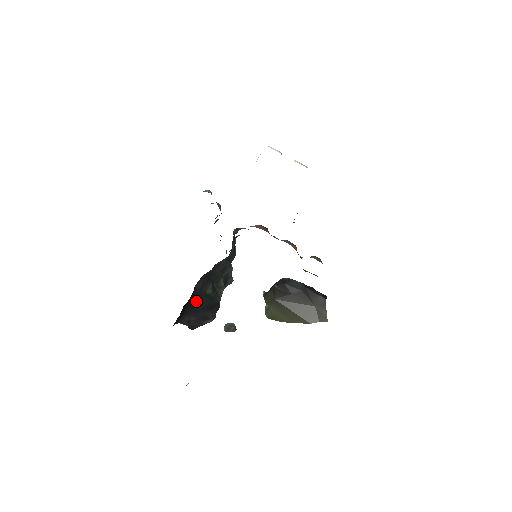
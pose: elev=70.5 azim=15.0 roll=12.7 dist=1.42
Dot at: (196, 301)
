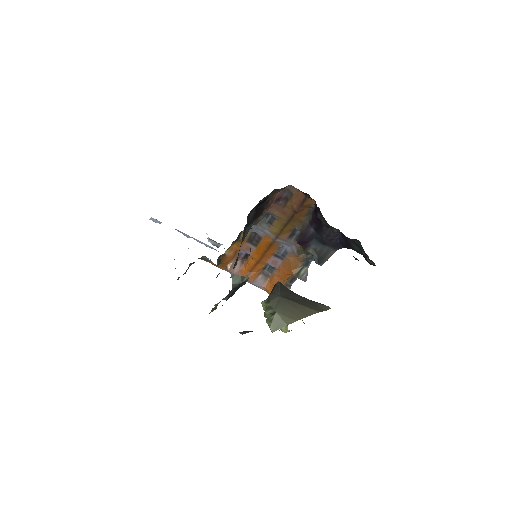
Dot at: occluded
